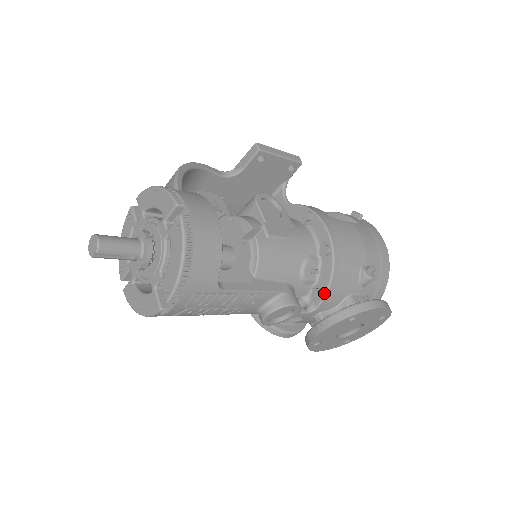
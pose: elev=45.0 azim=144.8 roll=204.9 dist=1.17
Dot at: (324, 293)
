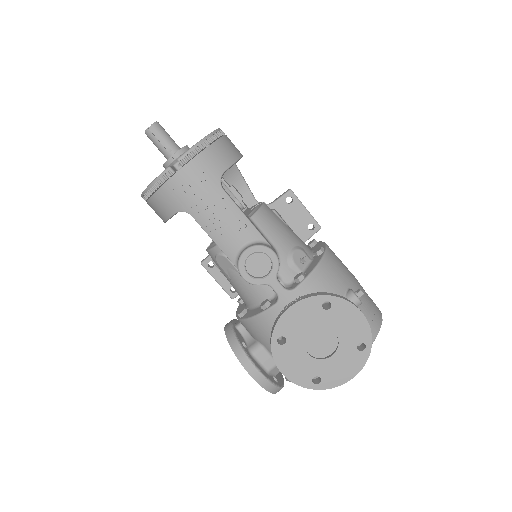
Dot at: (306, 276)
